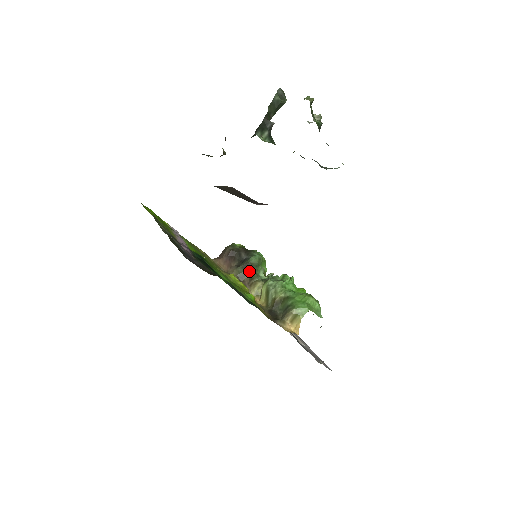
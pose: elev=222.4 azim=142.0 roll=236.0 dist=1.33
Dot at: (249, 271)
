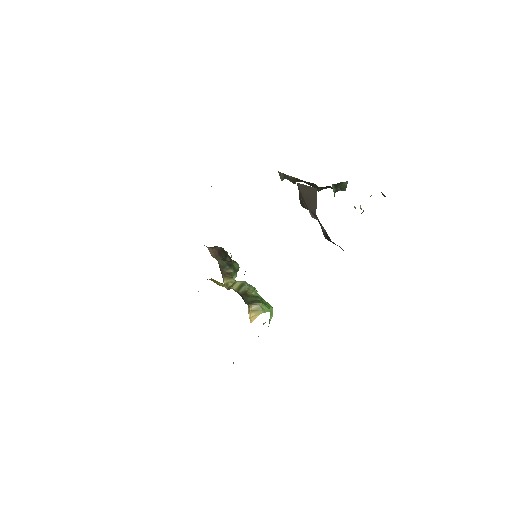
Dot at: (230, 268)
